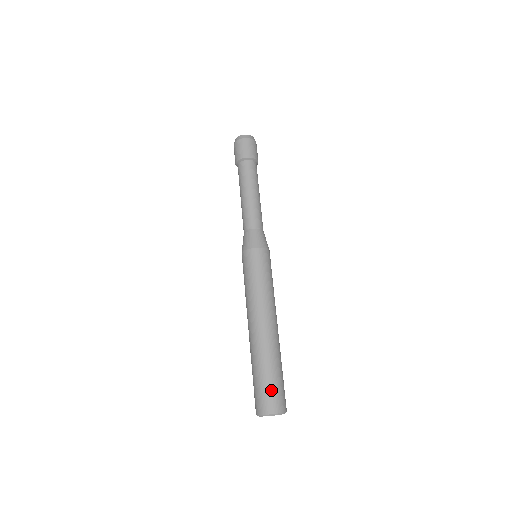
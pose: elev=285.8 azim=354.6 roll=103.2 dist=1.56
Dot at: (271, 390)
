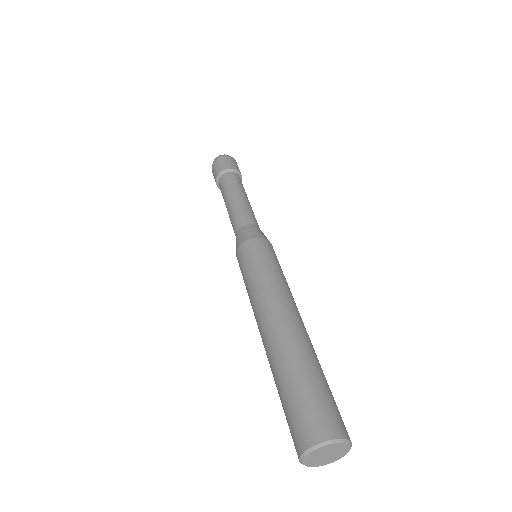
Dot at: (299, 409)
